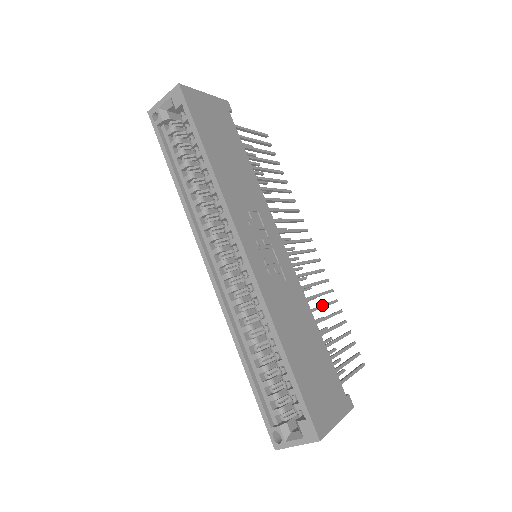
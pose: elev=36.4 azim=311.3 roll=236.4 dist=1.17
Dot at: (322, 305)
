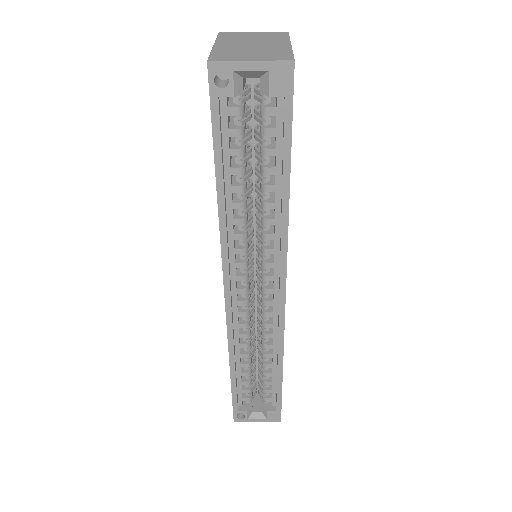
Dot at: occluded
